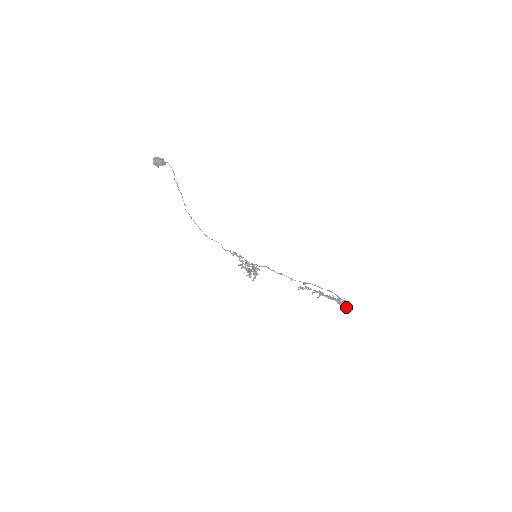
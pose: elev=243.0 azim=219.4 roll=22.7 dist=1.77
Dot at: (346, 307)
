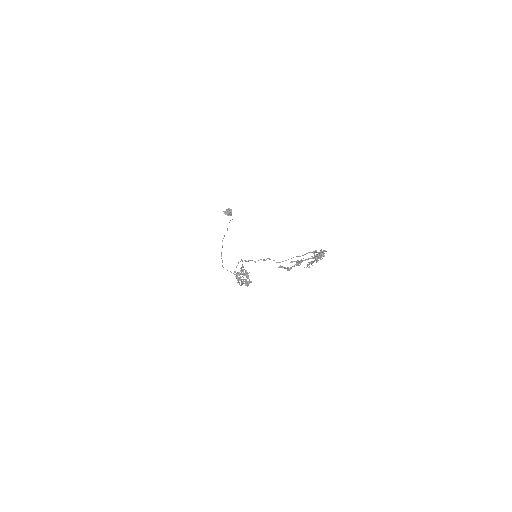
Dot at: (320, 256)
